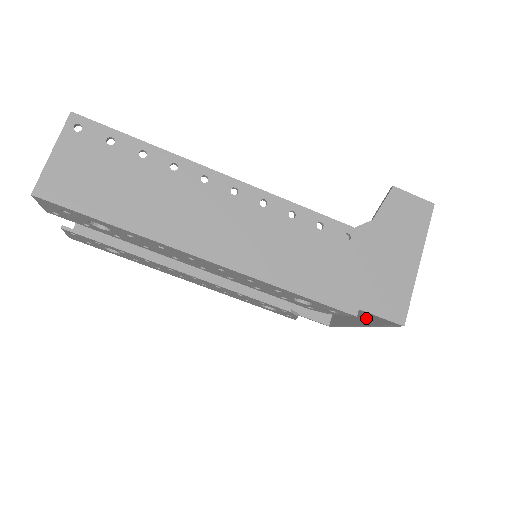
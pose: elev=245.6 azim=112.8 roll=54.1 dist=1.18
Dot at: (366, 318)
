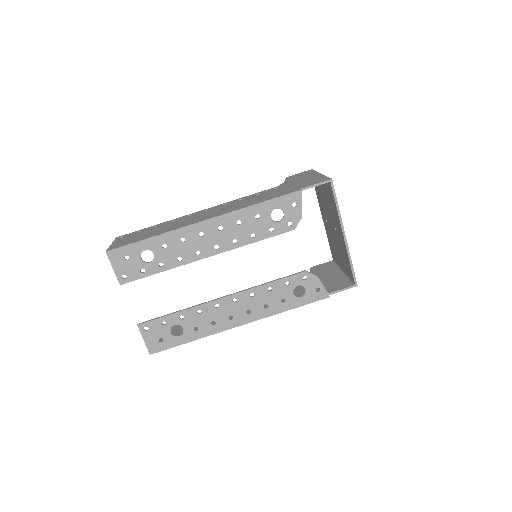
Dot at: (339, 225)
